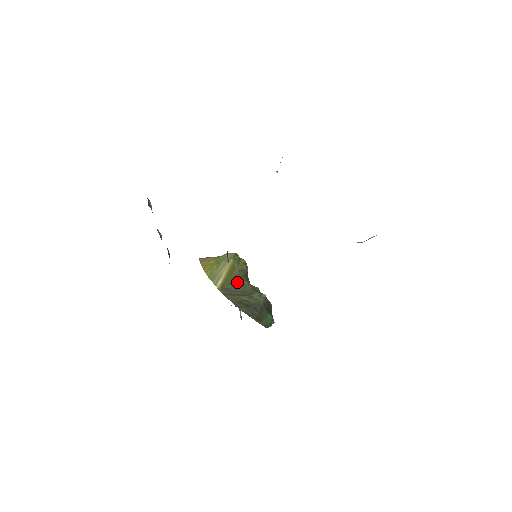
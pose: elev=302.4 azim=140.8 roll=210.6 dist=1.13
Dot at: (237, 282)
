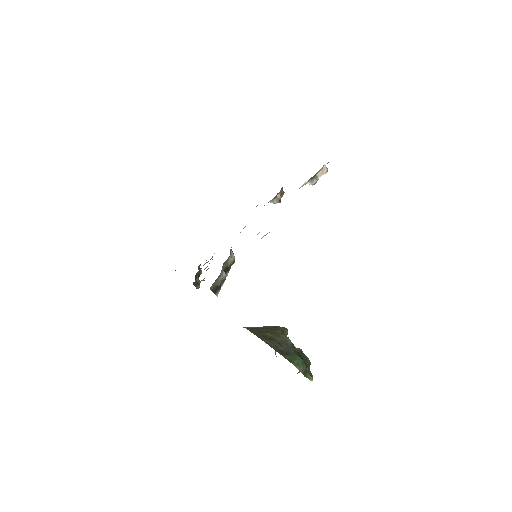
Dot at: (267, 328)
